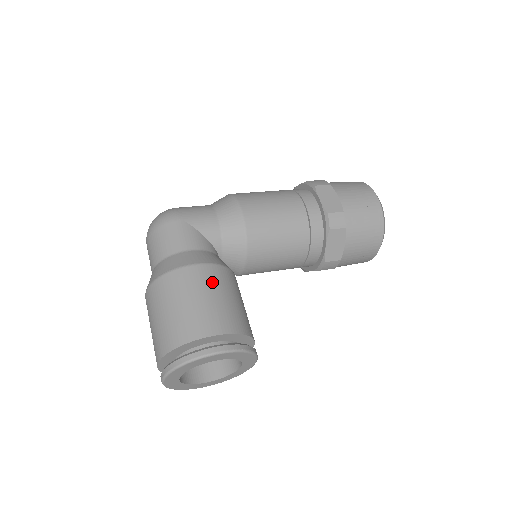
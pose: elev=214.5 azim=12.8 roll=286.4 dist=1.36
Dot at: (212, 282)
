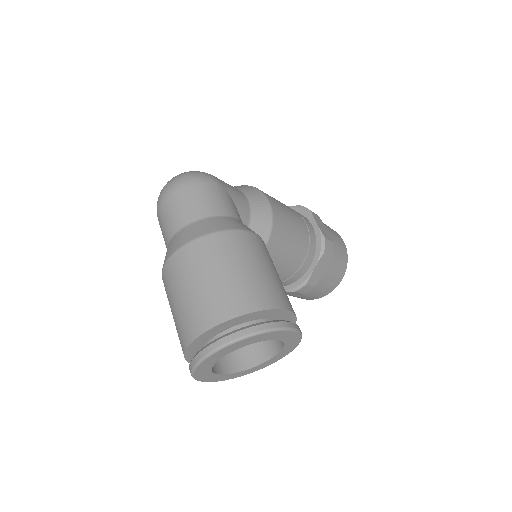
Dot at: (269, 257)
